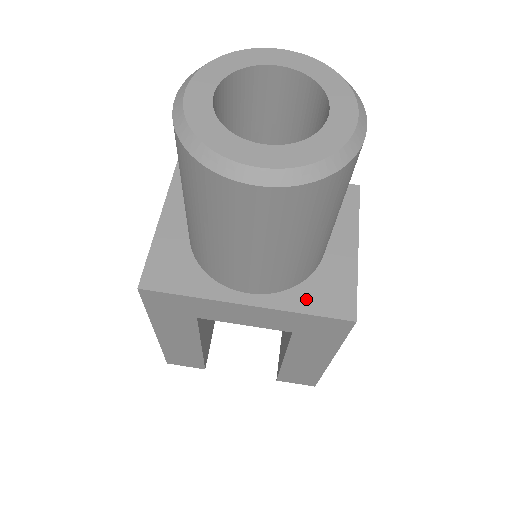
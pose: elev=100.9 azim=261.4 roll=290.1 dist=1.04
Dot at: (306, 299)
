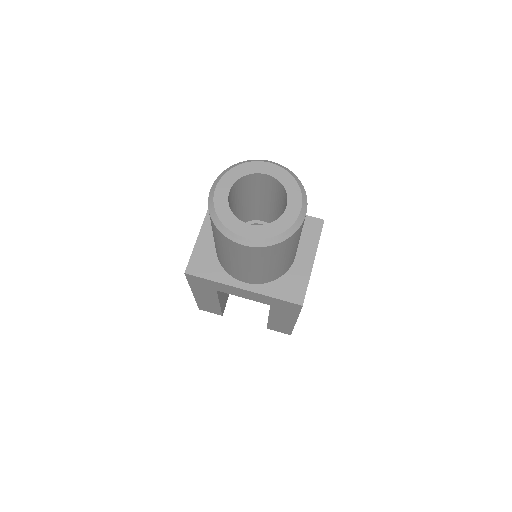
Dot at: (277, 290)
